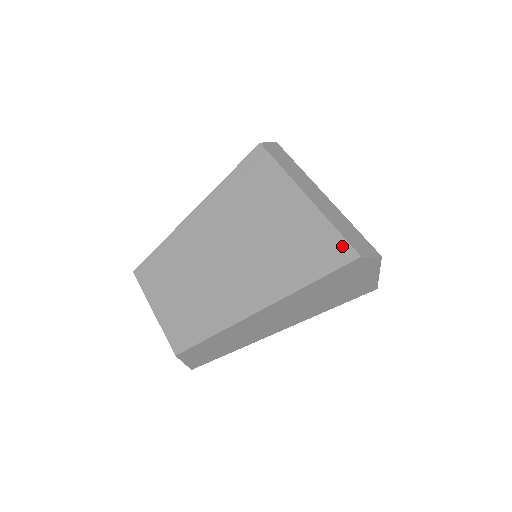
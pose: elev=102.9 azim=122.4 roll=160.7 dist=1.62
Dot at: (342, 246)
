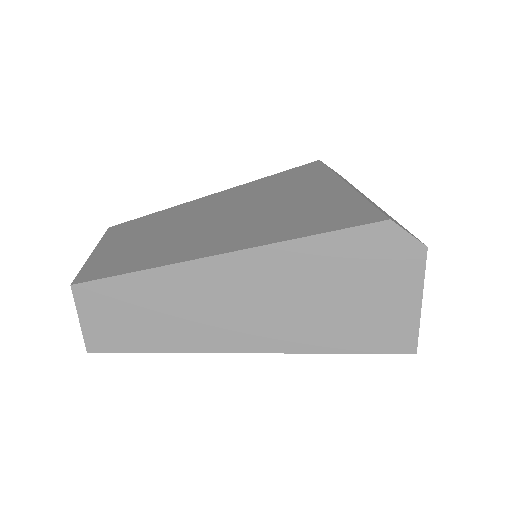
Dot at: (367, 211)
